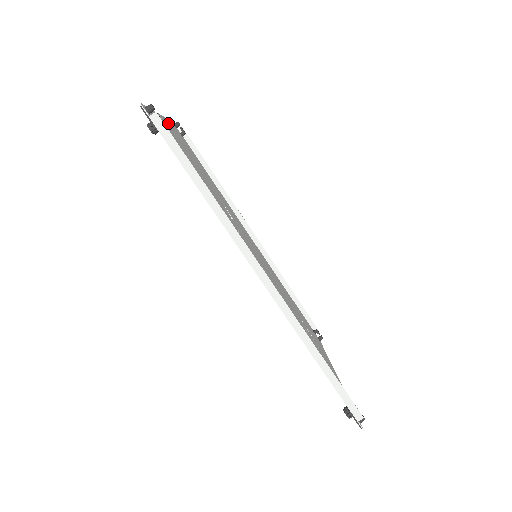
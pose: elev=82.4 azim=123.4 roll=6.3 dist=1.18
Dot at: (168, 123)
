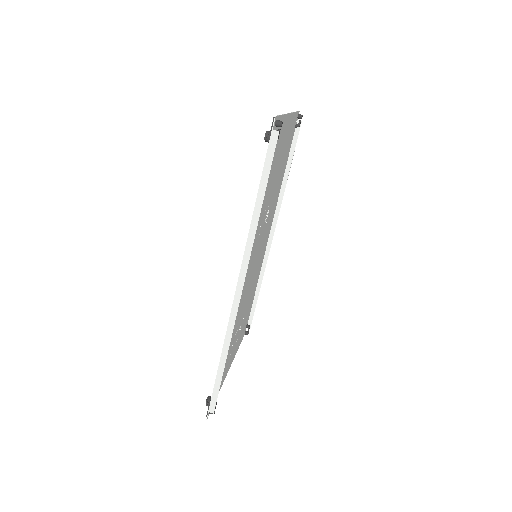
Dot at: (291, 119)
